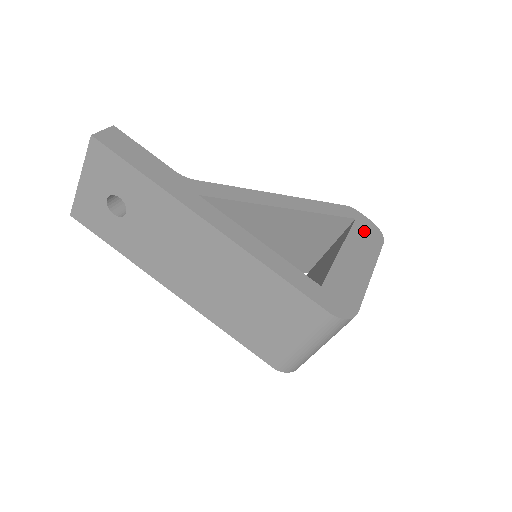
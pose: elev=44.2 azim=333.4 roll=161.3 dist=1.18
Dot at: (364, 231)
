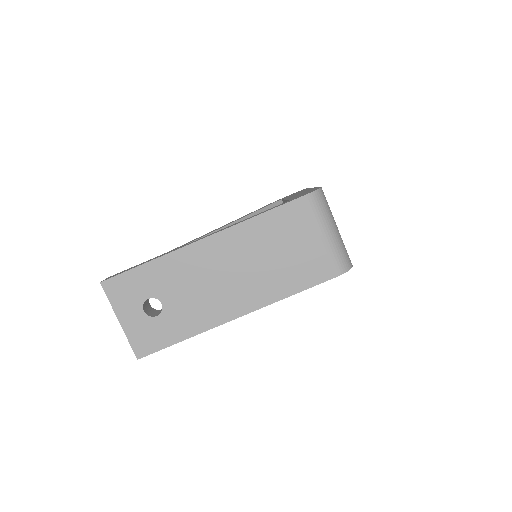
Dot at: occluded
